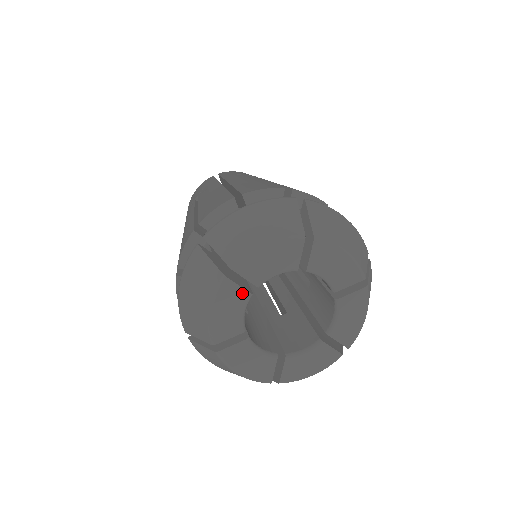
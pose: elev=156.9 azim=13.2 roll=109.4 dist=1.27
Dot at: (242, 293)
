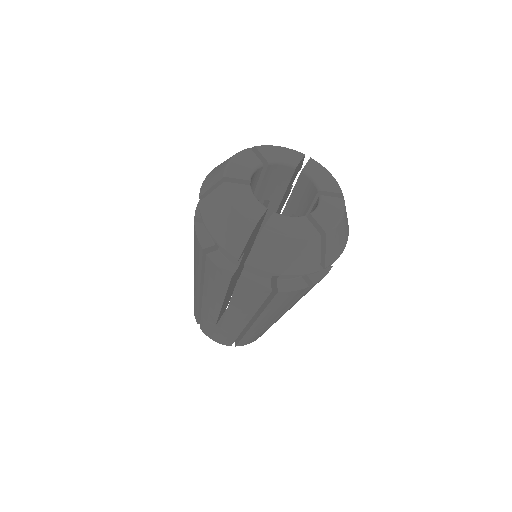
Dot at: (257, 160)
